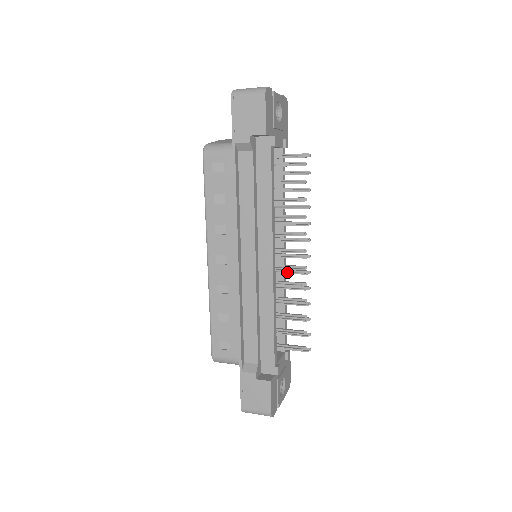
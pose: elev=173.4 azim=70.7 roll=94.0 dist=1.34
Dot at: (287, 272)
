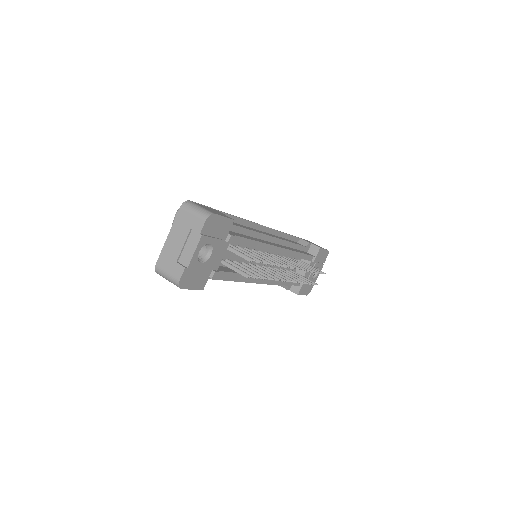
Dot at: occluded
